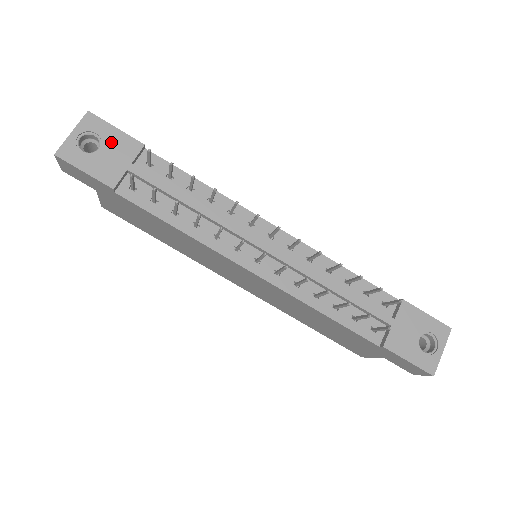
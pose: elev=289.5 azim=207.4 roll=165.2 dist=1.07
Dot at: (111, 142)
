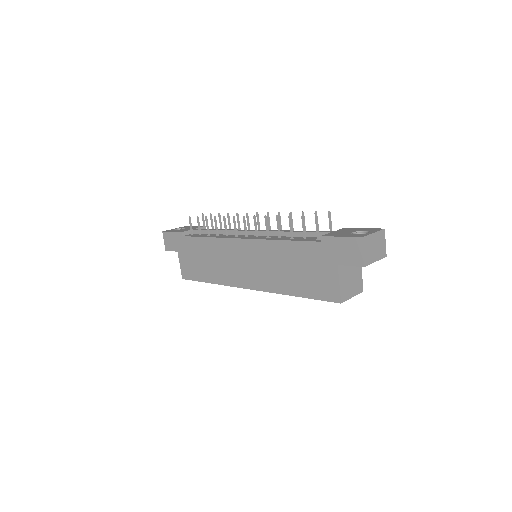
Dot at: occluded
